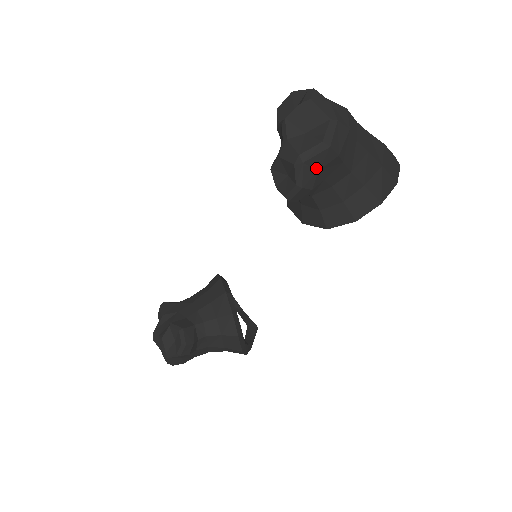
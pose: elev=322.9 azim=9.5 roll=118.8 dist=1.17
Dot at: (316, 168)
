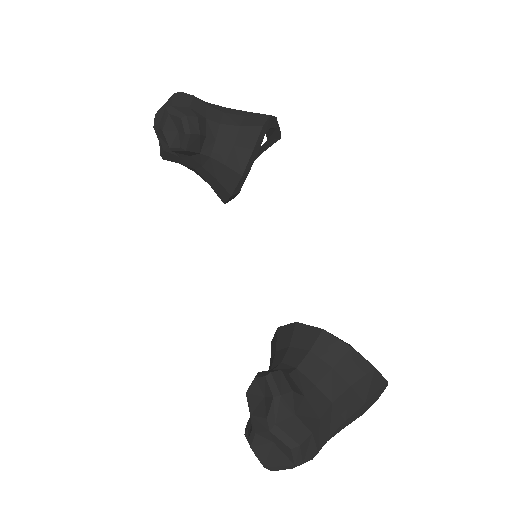
Dot at: (186, 107)
